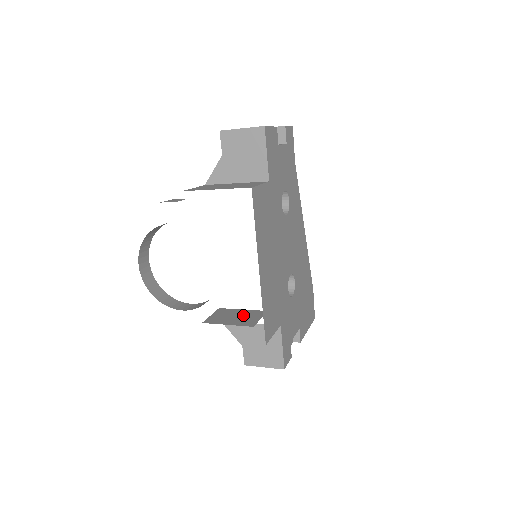
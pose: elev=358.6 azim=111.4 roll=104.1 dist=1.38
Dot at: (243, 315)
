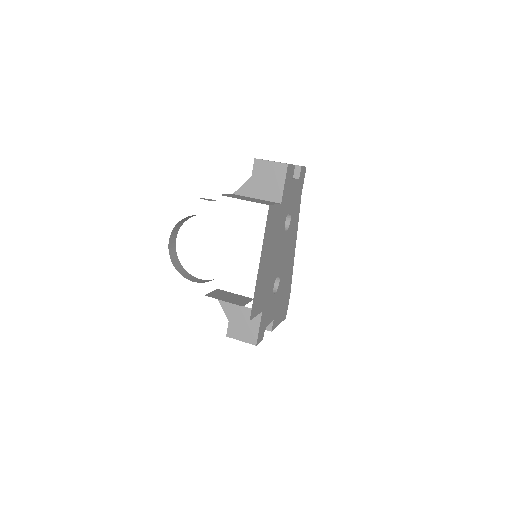
Dot at: (236, 297)
